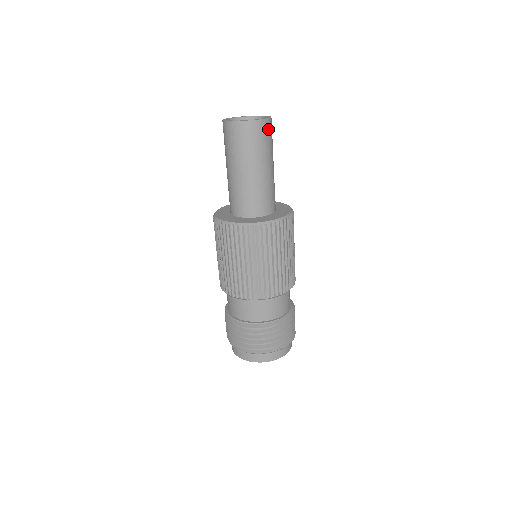
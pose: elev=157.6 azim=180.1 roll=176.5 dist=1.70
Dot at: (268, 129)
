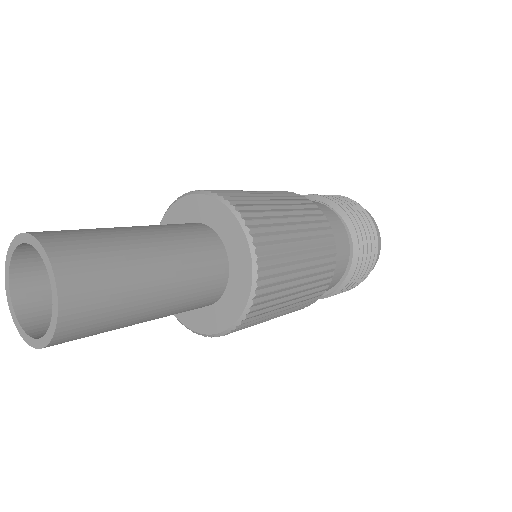
Dot at: (76, 264)
